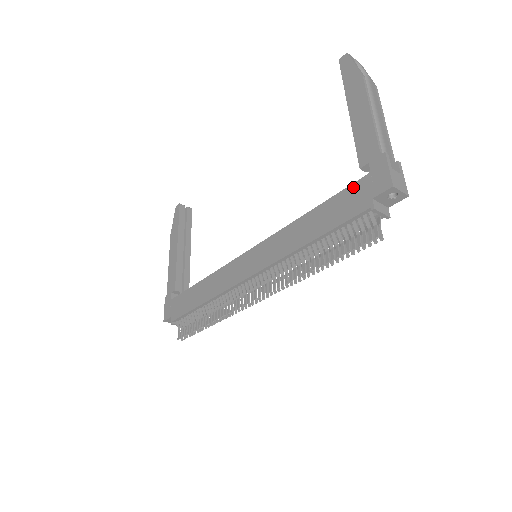
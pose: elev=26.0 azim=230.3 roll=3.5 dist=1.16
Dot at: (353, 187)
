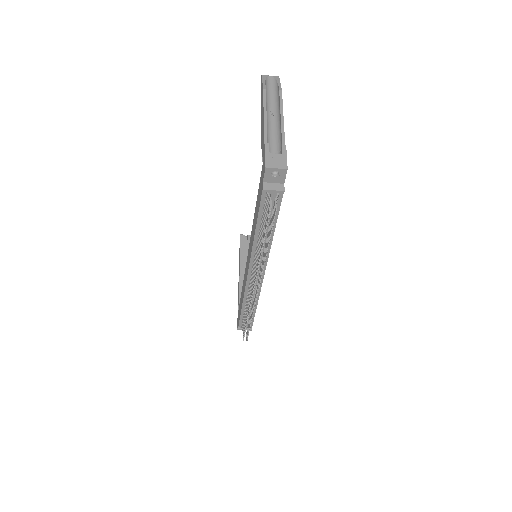
Dot at: (260, 178)
